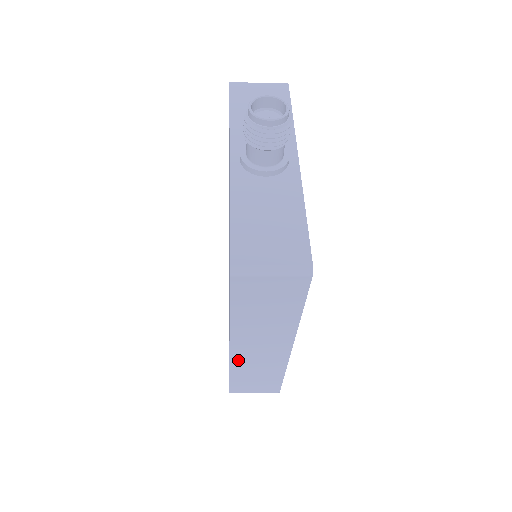
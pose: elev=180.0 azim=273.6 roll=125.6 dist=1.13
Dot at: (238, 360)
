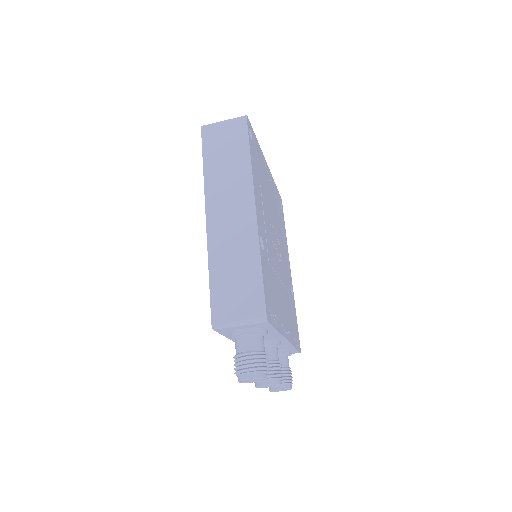
Dot at: (214, 237)
